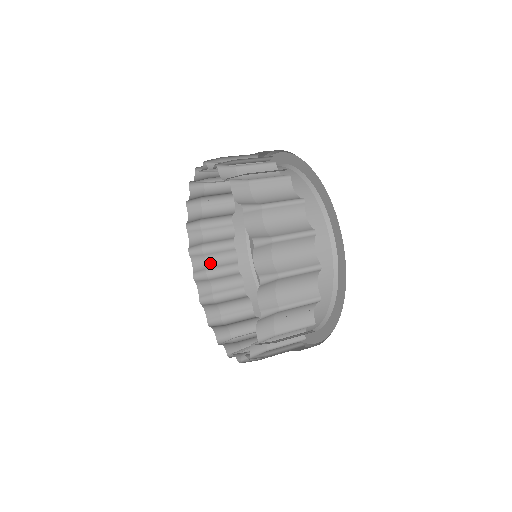
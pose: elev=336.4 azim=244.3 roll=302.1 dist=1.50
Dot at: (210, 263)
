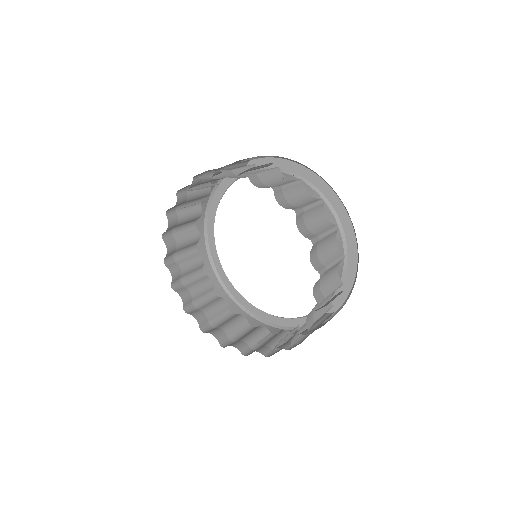
Dot at: (194, 293)
